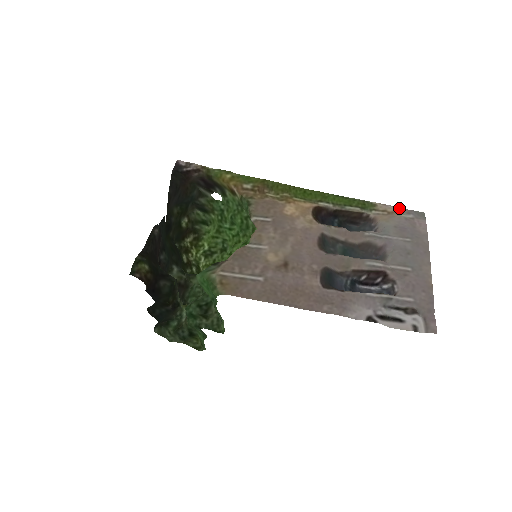
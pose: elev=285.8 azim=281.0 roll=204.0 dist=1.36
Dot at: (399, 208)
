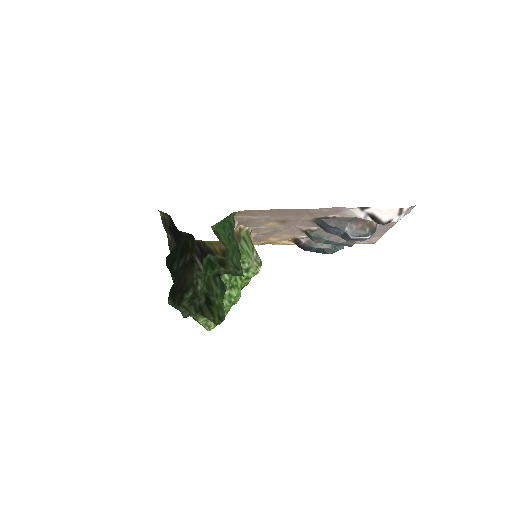
Dot at: occluded
